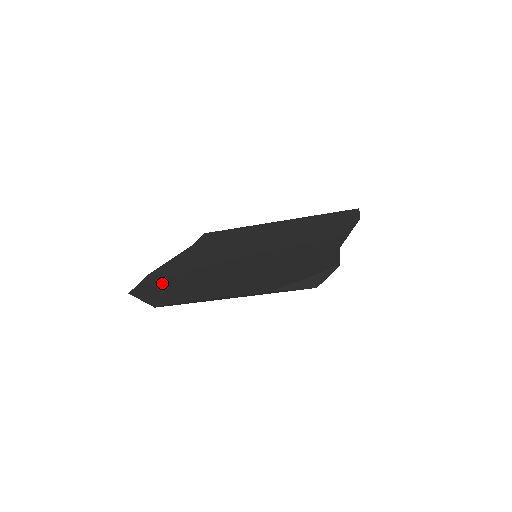
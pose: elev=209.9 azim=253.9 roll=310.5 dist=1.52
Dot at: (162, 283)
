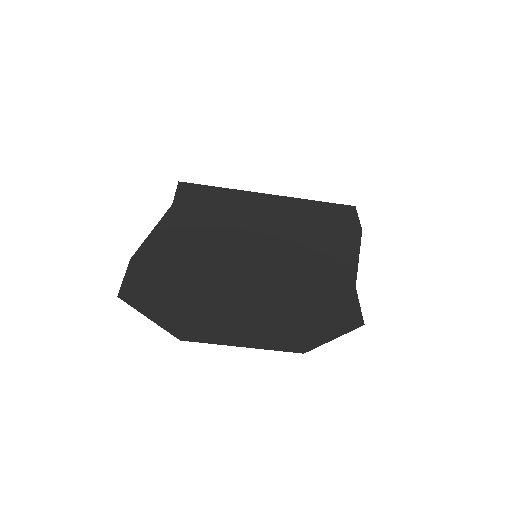
Dot at: (159, 288)
